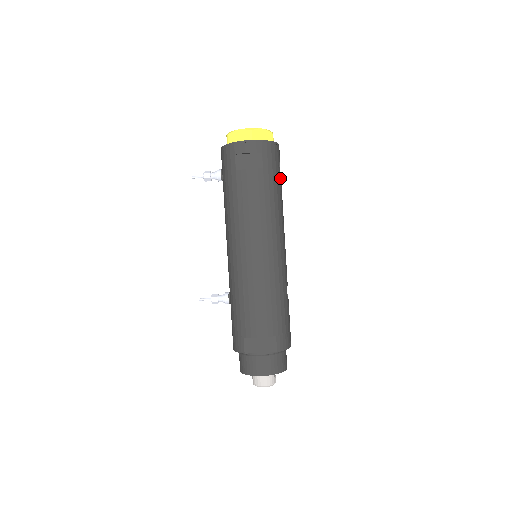
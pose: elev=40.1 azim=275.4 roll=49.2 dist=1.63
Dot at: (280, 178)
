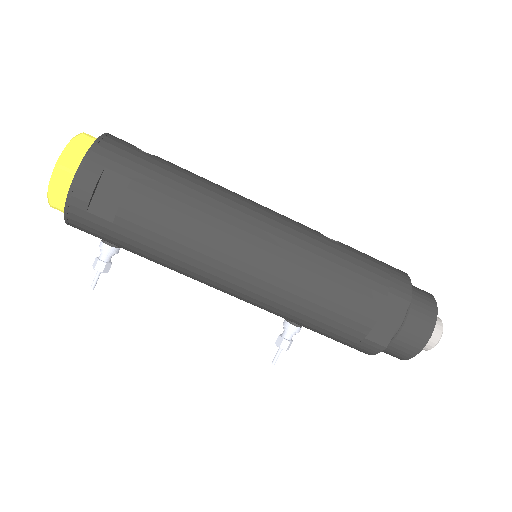
Dot at: (160, 160)
